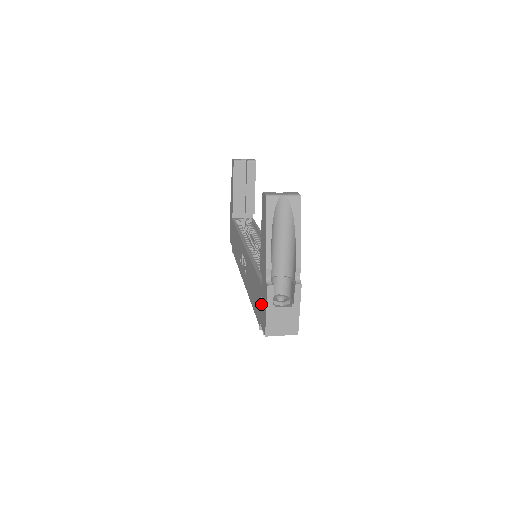
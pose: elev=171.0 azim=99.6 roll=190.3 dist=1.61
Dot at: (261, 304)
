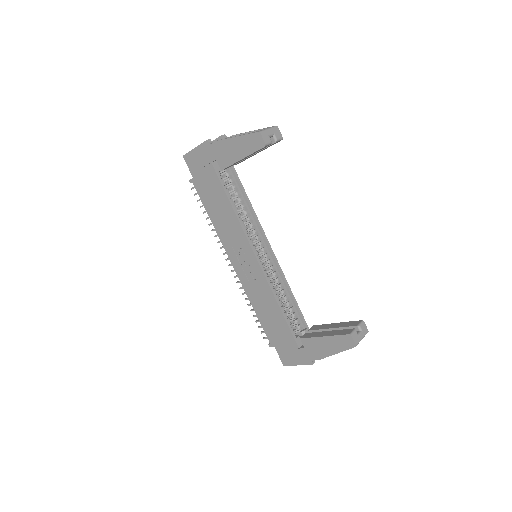
Dot at: (288, 350)
